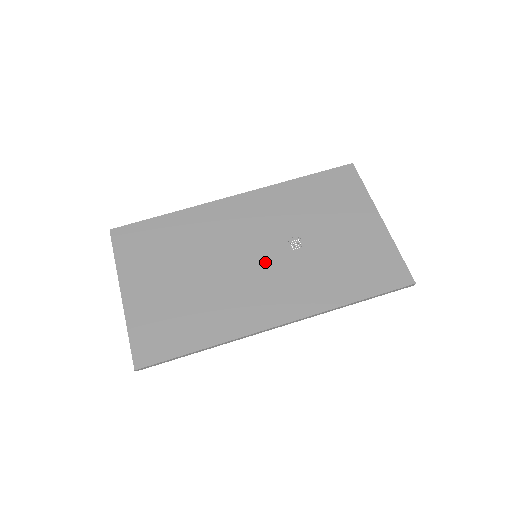
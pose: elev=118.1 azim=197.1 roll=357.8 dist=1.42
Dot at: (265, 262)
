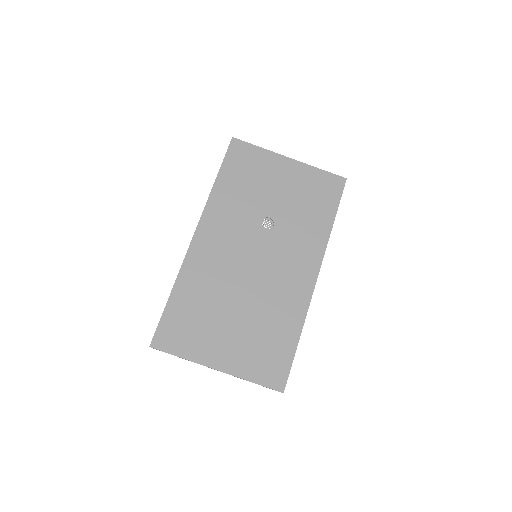
Dot at: (266, 254)
